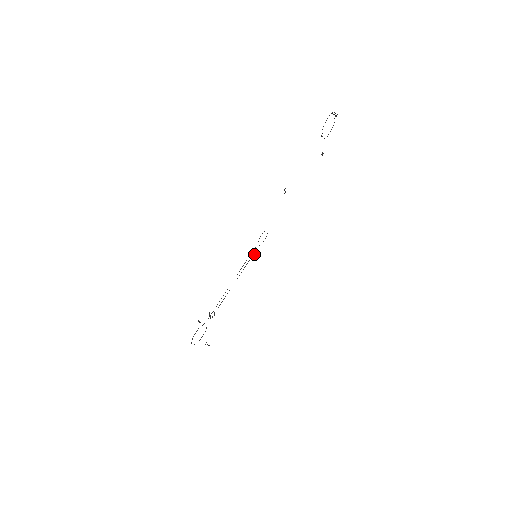
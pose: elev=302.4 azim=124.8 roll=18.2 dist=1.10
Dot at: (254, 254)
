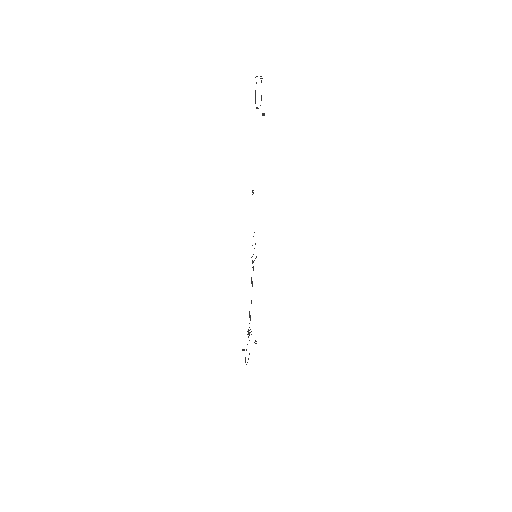
Dot at: occluded
